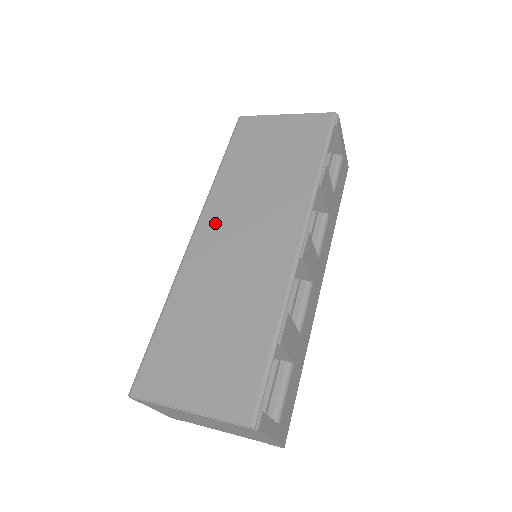
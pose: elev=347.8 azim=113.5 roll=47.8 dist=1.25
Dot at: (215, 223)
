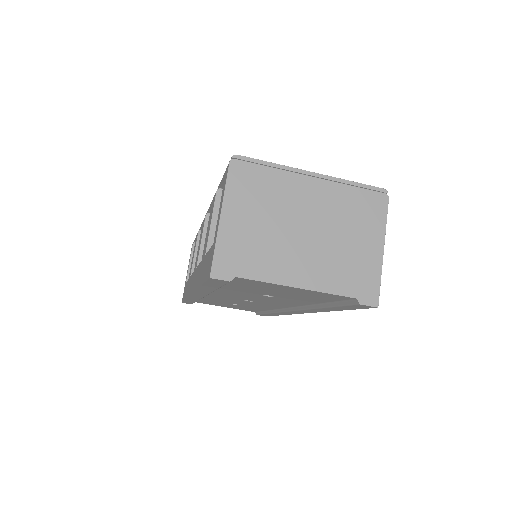
Dot at: occluded
